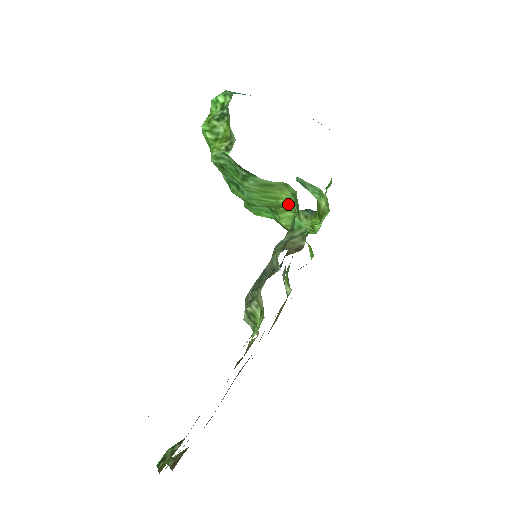
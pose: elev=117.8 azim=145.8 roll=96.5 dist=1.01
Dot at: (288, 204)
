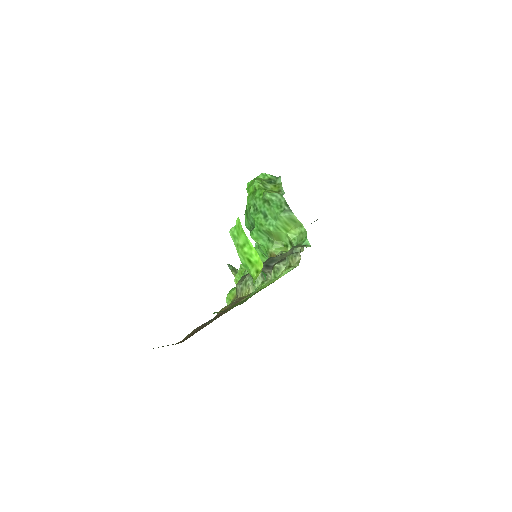
Dot at: (292, 237)
